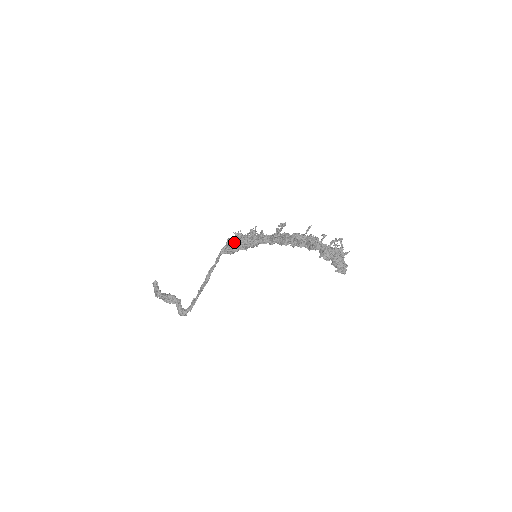
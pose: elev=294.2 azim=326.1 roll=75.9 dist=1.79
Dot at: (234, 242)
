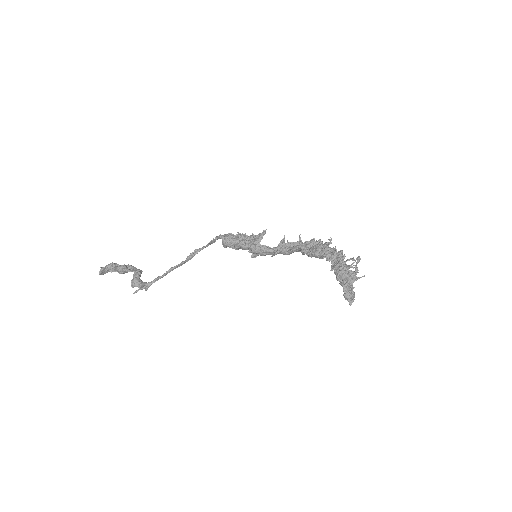
Dot at: occluded
